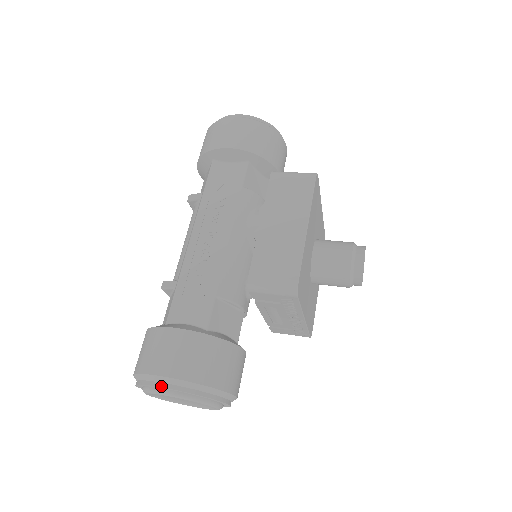
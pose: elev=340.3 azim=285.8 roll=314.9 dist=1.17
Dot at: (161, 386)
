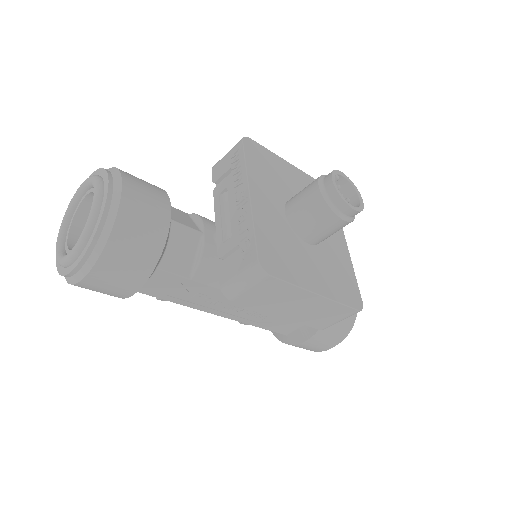
Dot at: occluded
